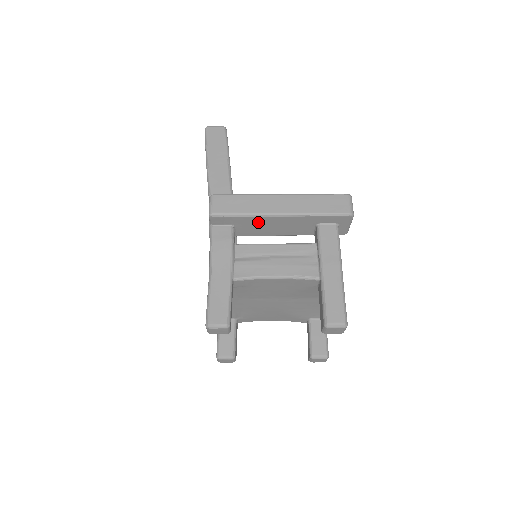
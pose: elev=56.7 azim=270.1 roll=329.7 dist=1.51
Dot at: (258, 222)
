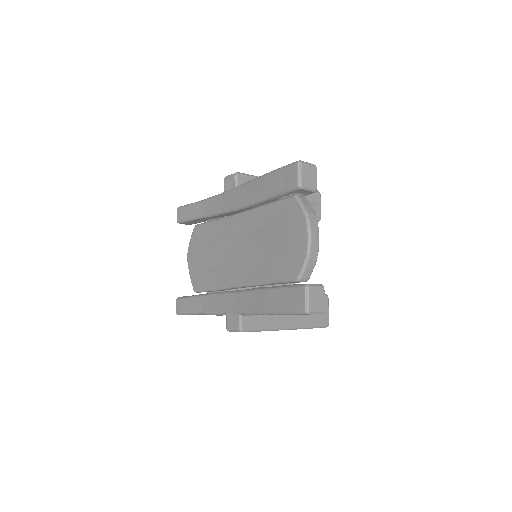
Dot at: occluded
